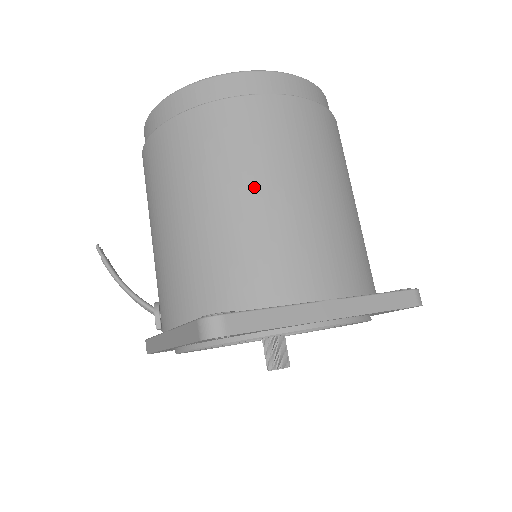
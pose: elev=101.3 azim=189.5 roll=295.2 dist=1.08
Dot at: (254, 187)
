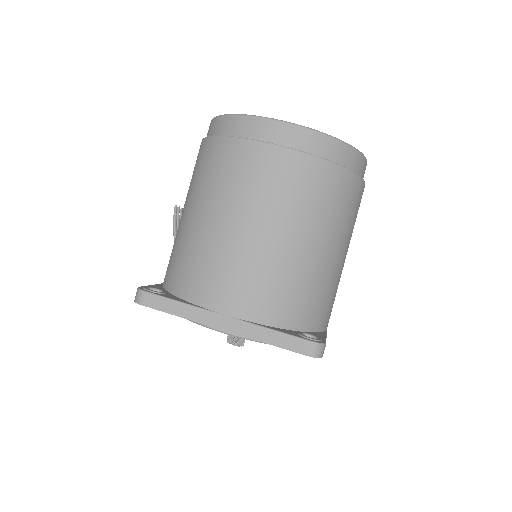
Dot at: (213, 213)
